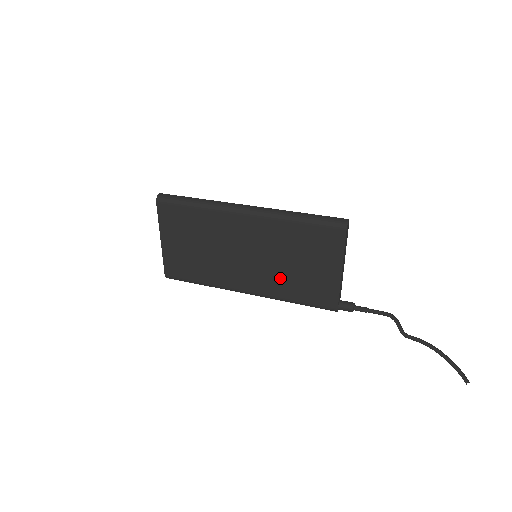
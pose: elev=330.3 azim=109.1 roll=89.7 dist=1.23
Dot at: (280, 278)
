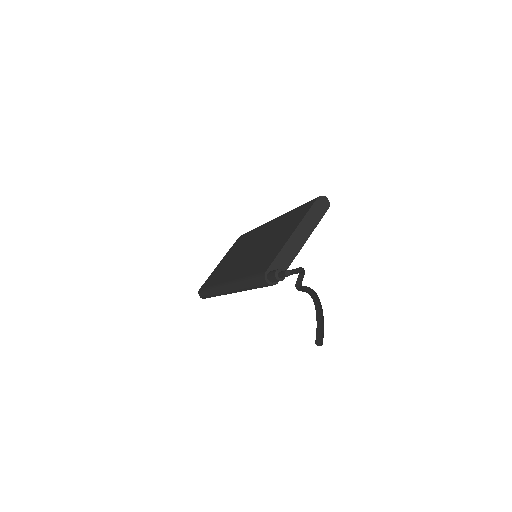
Dot at: (253, 260)
